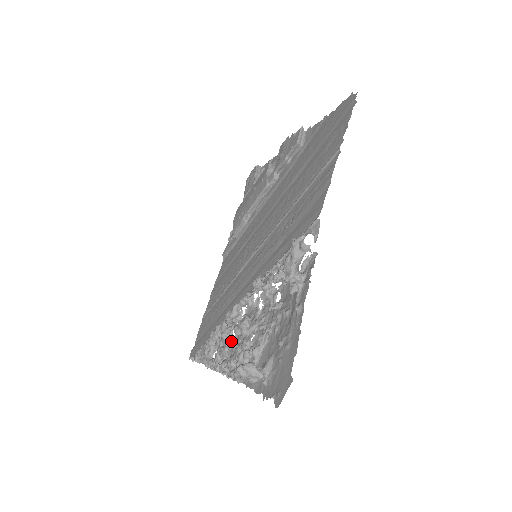
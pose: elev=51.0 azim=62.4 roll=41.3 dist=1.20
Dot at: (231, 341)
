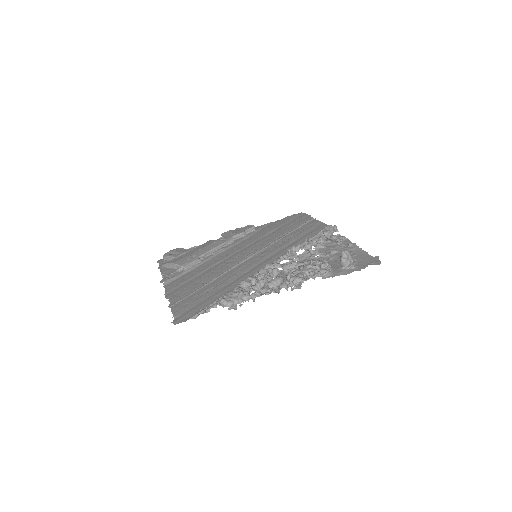
Dot at: occluded
